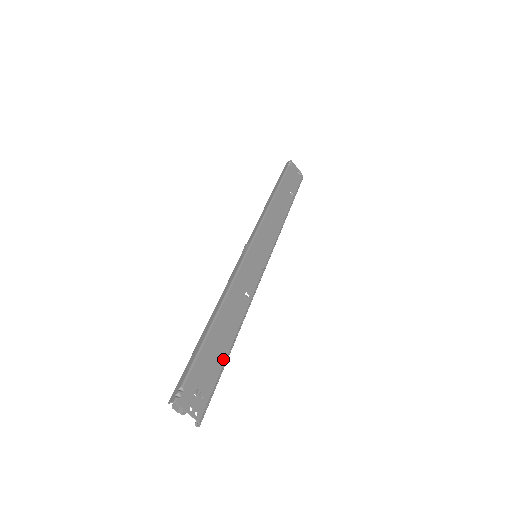
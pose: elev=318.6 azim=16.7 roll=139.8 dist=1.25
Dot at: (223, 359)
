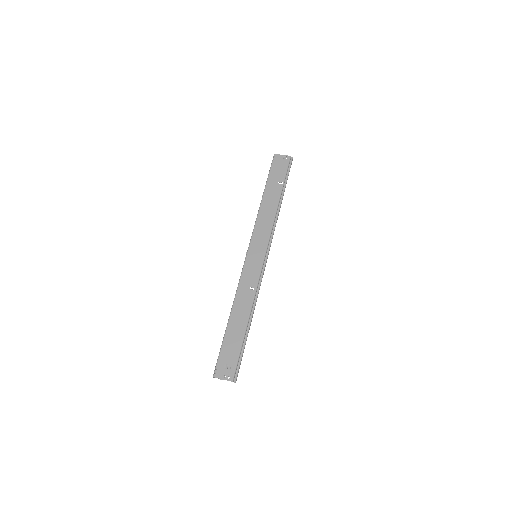
Dot at: (241, 339)
